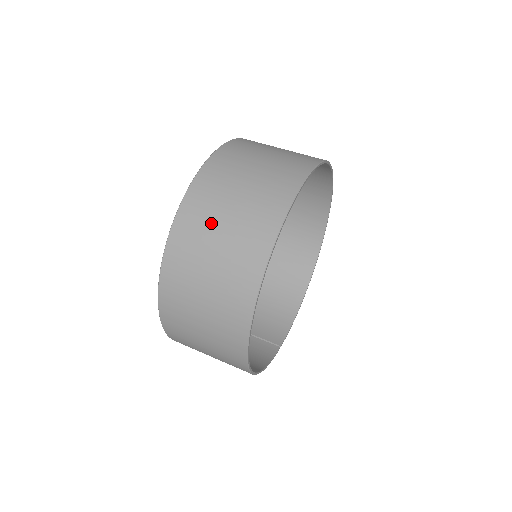
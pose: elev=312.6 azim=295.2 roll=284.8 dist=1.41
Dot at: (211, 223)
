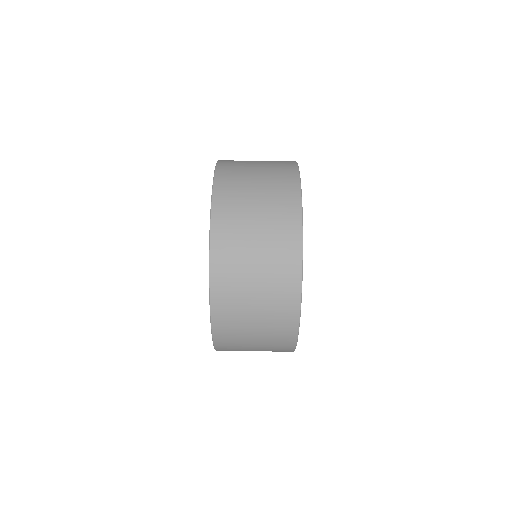
Dot at: (244, 350)
